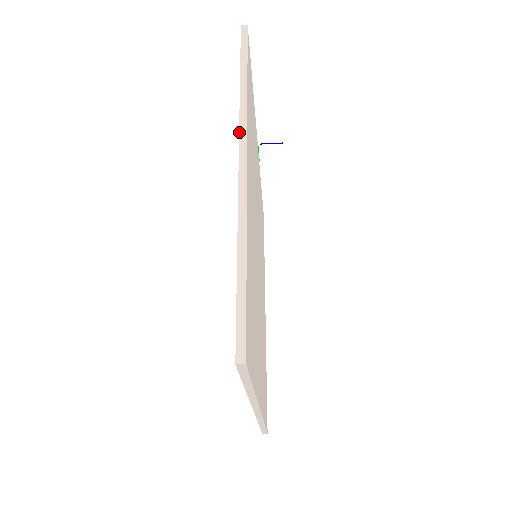
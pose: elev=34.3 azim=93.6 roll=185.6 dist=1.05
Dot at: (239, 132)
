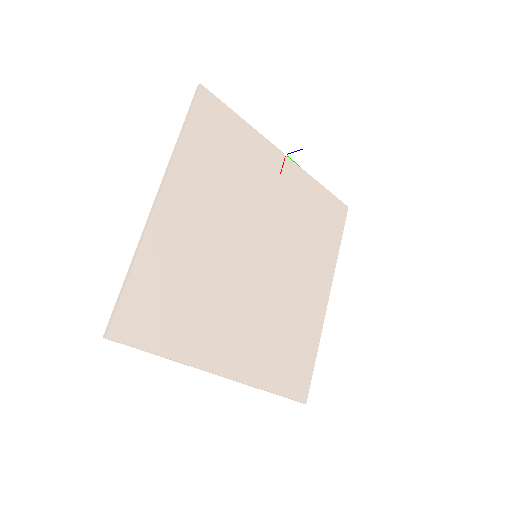
Dot at: (162, 179)
